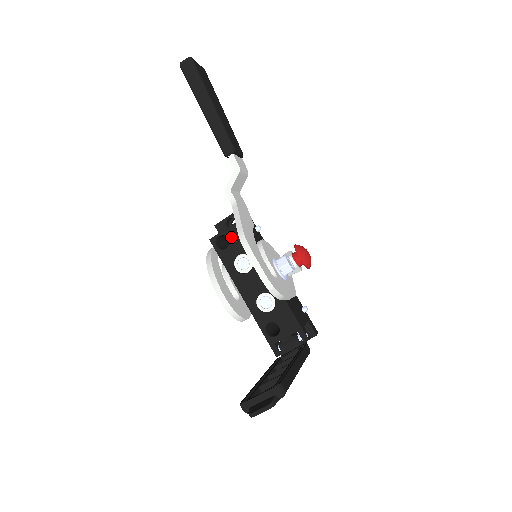
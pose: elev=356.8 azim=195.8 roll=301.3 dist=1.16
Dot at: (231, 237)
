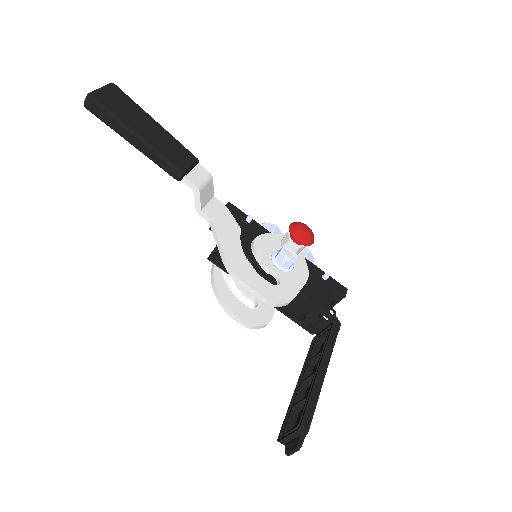
Dot at: occluded
